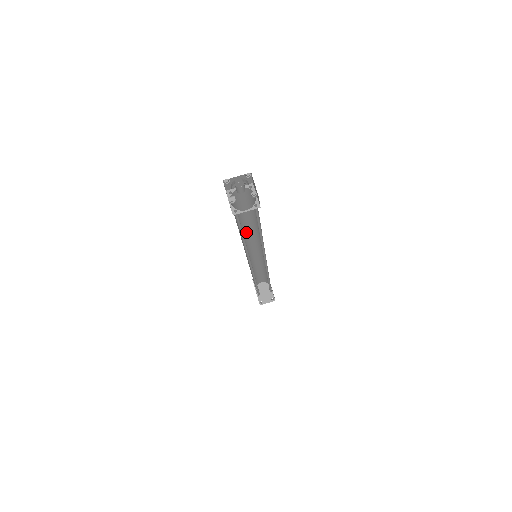
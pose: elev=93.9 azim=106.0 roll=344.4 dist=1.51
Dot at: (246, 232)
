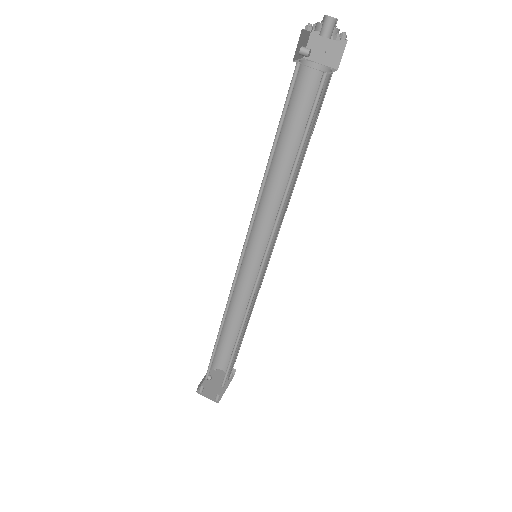
Dot at: (273, 194)
